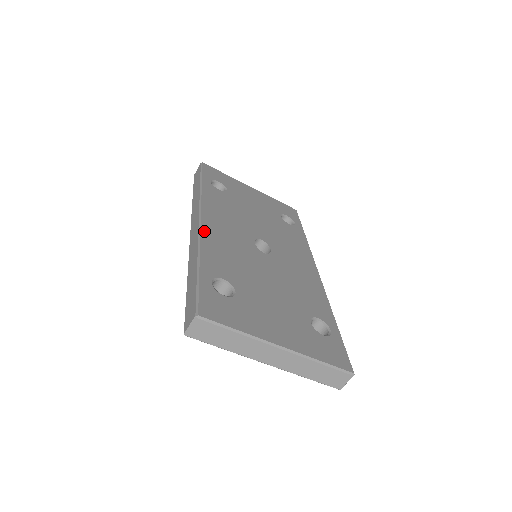
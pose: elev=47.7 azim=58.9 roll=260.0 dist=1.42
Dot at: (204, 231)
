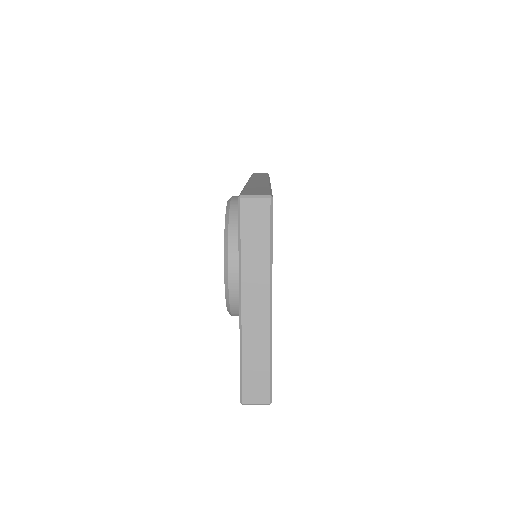
Dot at: occluded
